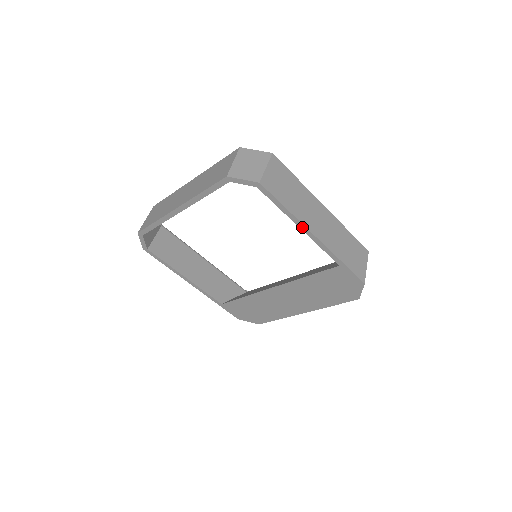
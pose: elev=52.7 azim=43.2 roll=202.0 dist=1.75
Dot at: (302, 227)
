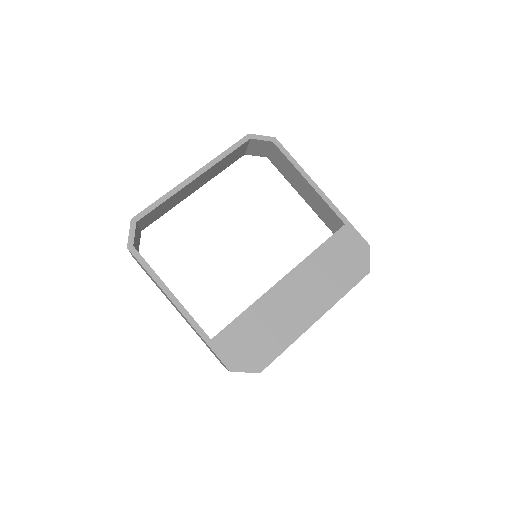
Dot at: (309, 180)
